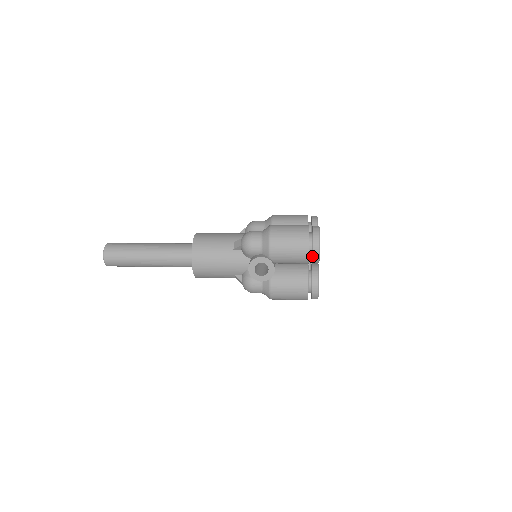
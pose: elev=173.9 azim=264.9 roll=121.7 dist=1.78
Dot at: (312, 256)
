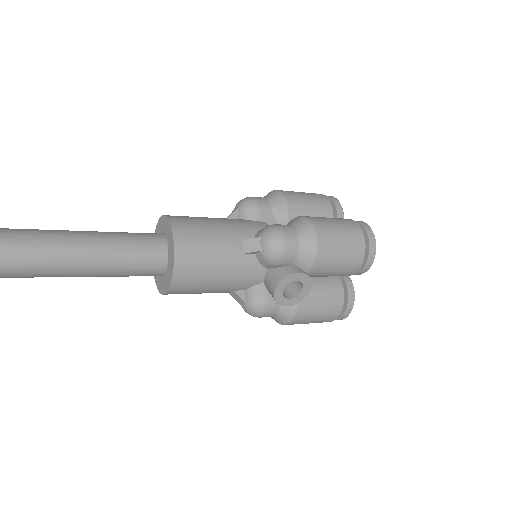
Dot at: occluded
